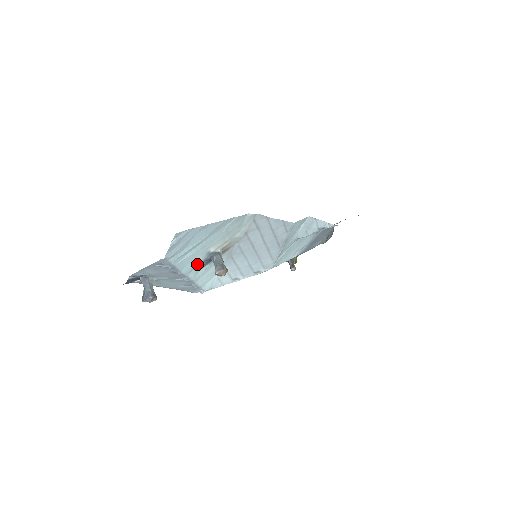
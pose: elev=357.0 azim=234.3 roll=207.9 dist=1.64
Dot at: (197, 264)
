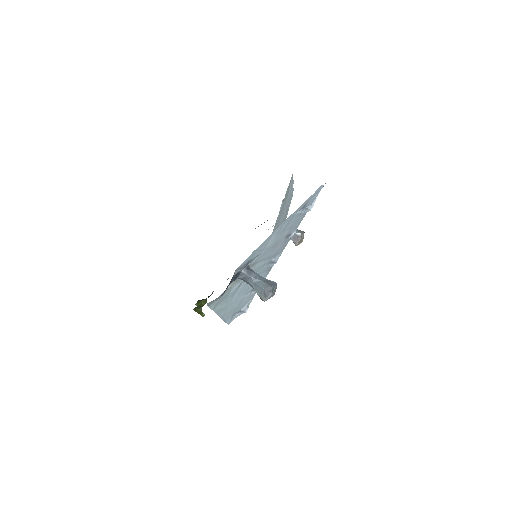
Dot at: occluded
